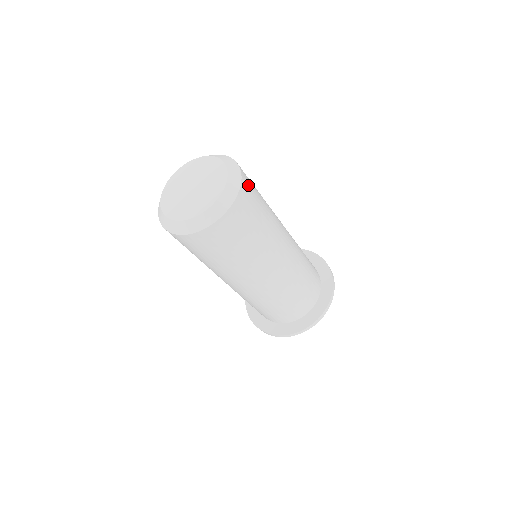
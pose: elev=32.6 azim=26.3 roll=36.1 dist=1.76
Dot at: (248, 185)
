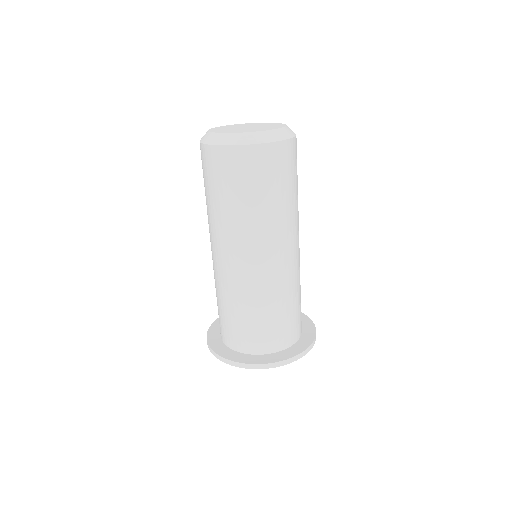
Dot at: (291, 153)
